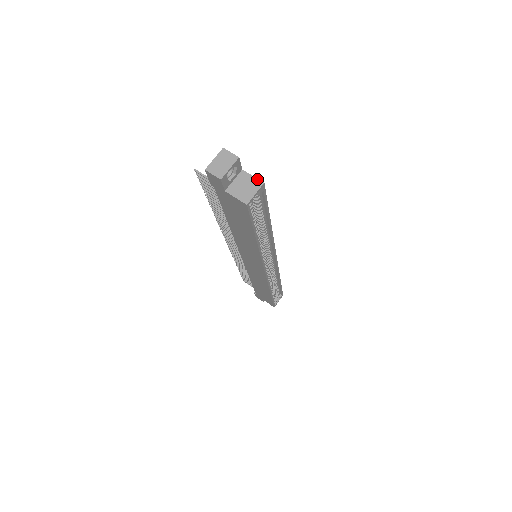
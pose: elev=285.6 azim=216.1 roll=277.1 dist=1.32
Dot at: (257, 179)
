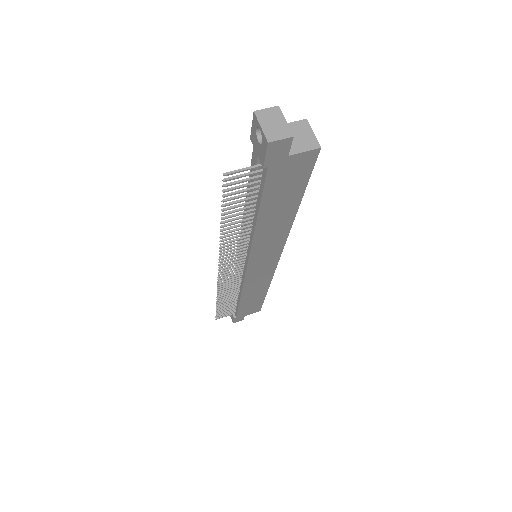
Dot at: (297, 121)
